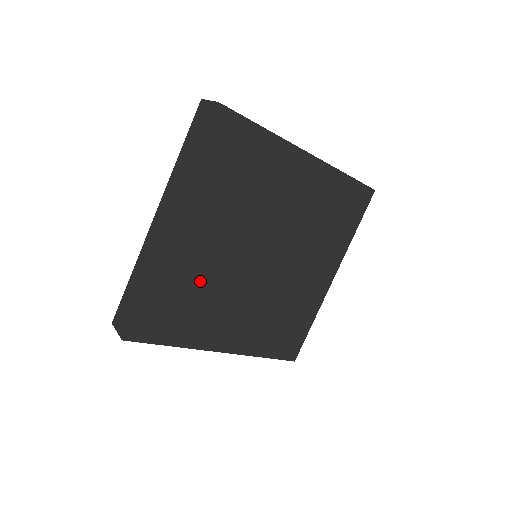
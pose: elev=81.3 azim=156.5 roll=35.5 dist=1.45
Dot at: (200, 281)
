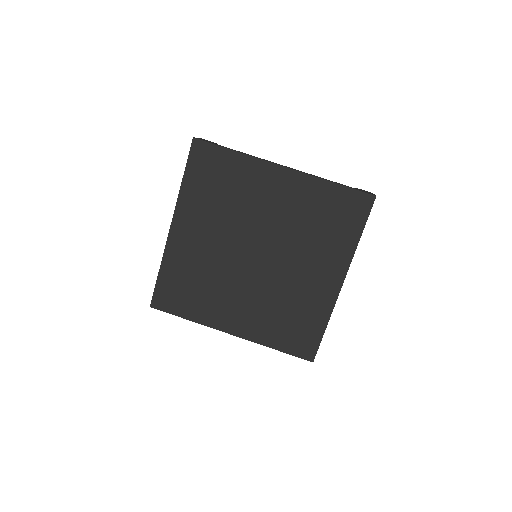
Dot at: (201, 270)
